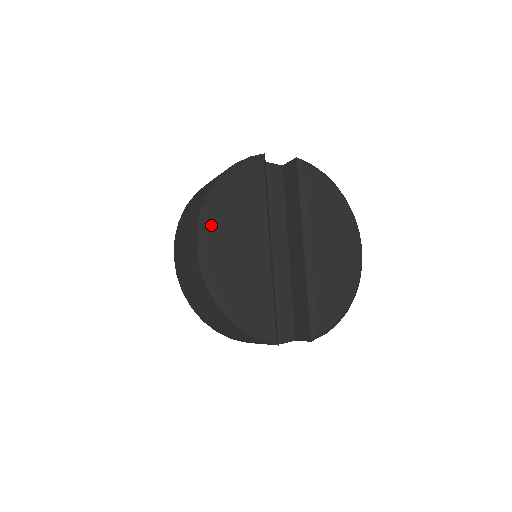
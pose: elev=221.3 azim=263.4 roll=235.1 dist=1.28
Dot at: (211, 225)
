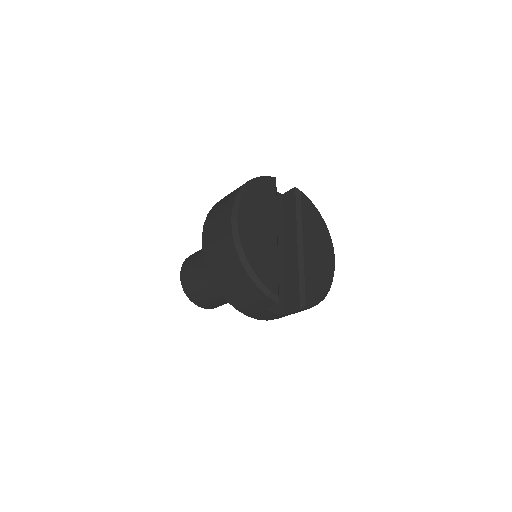
Dot at: (242, 207)
